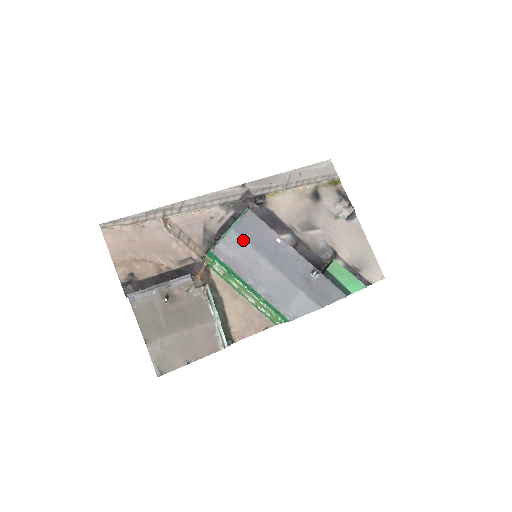
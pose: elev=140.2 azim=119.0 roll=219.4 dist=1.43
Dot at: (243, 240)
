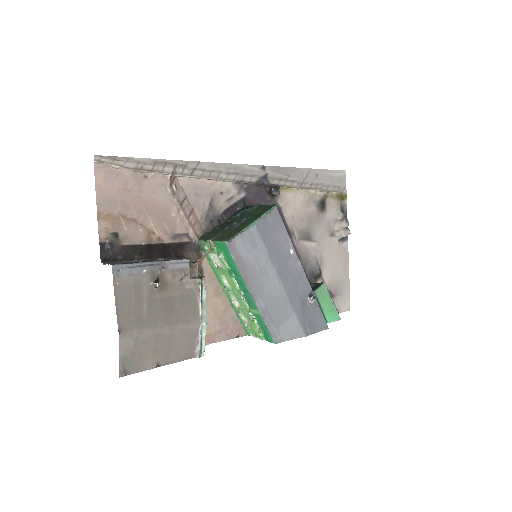
Dot at: (261, 241)
